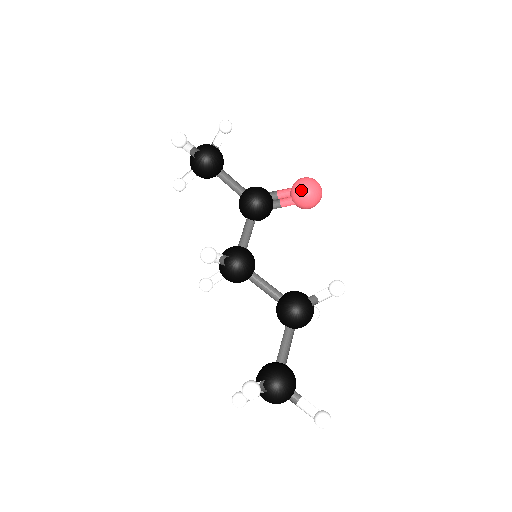
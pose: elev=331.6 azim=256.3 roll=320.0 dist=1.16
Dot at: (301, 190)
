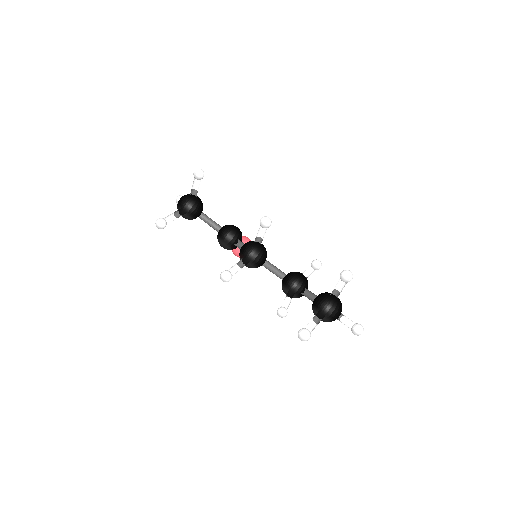
Dot at: (246, 239)
